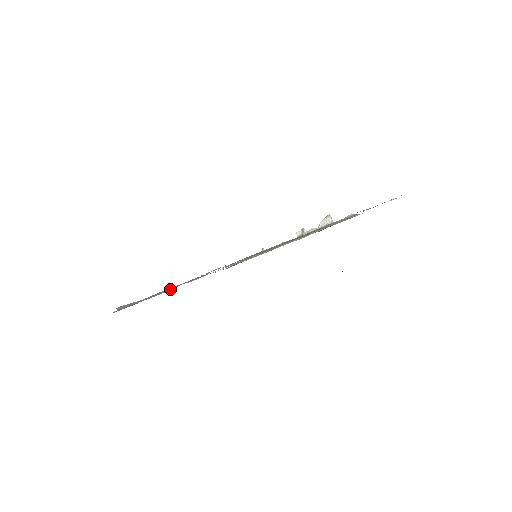
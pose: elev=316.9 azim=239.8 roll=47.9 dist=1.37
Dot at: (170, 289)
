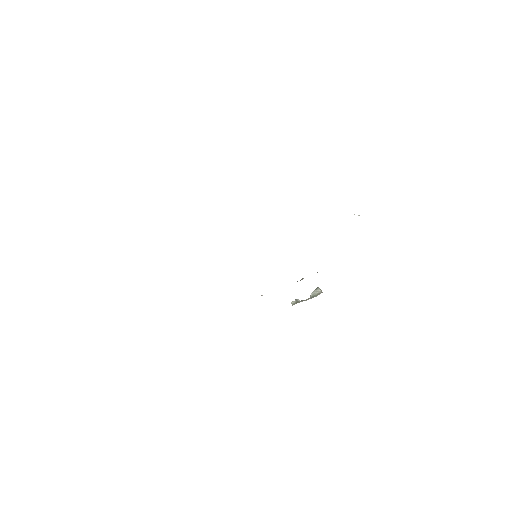
Dot at: occluded
